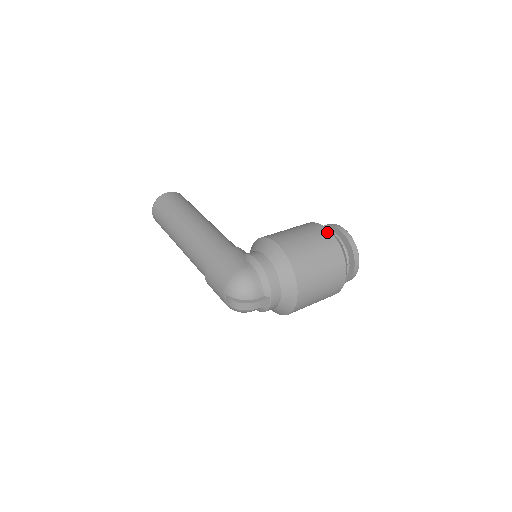
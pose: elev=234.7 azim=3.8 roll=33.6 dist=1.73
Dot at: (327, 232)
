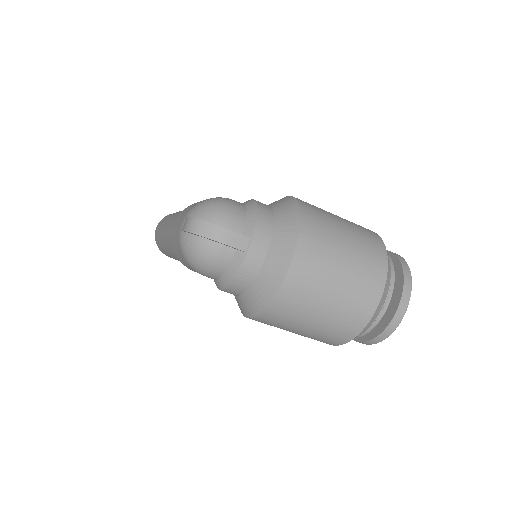
Dot at: occluded
